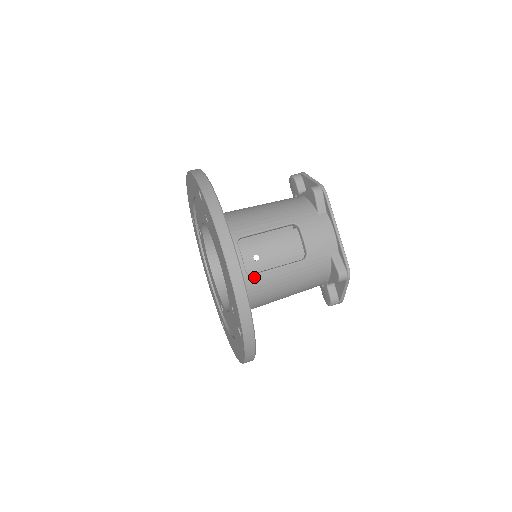
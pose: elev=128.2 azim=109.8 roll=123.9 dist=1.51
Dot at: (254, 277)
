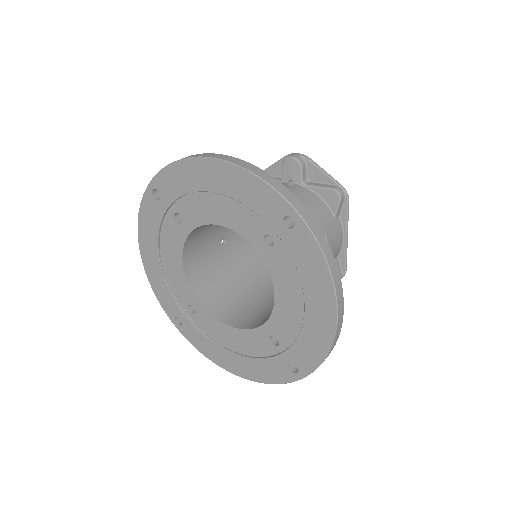
Dot at: occluded
